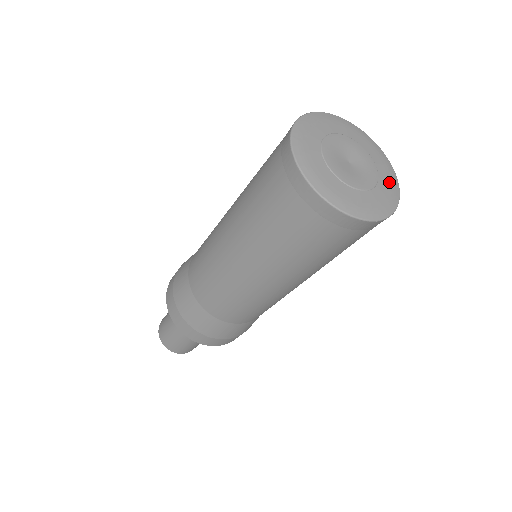
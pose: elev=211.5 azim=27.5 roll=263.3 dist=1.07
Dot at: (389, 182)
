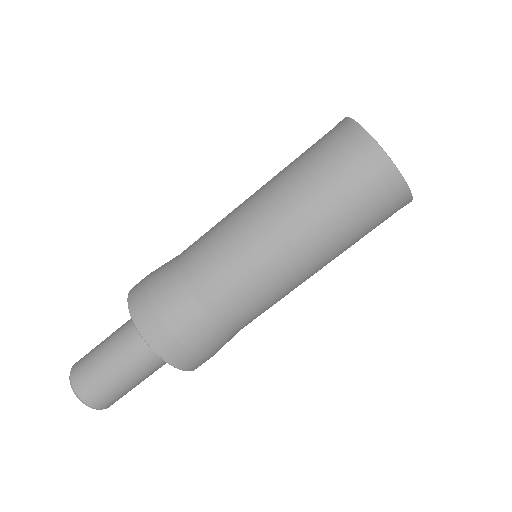
Dot at: occluded
